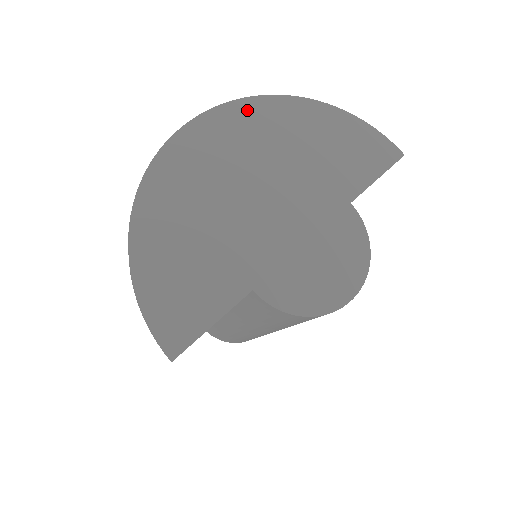
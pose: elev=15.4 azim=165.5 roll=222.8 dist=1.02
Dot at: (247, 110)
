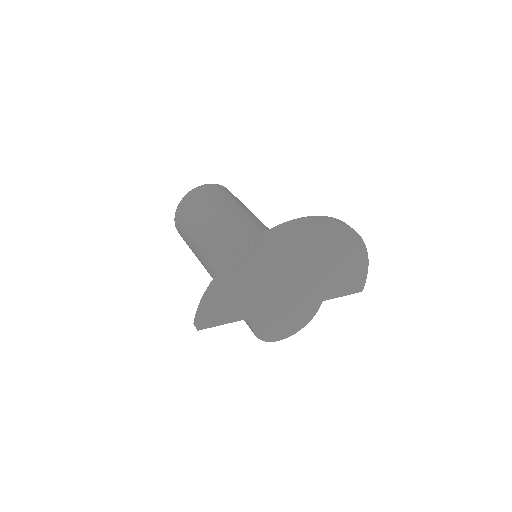
Dot at: (338, 232)
